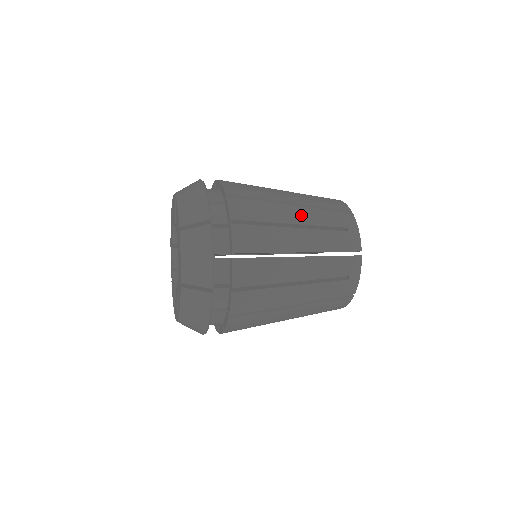
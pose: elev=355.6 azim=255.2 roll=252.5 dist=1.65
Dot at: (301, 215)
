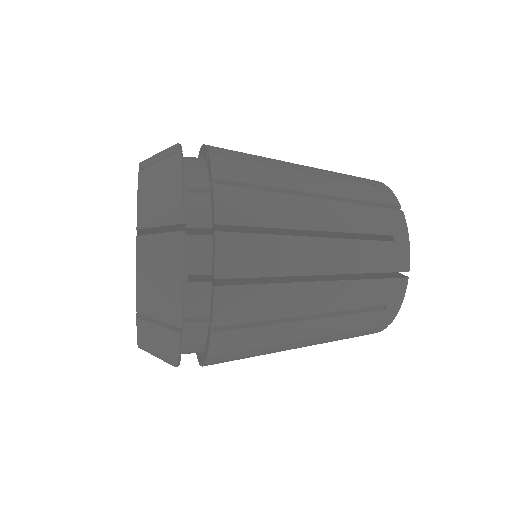
Dot at: (307, 167)
